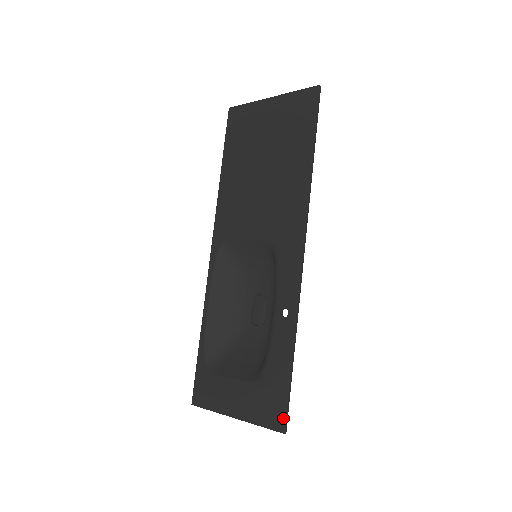
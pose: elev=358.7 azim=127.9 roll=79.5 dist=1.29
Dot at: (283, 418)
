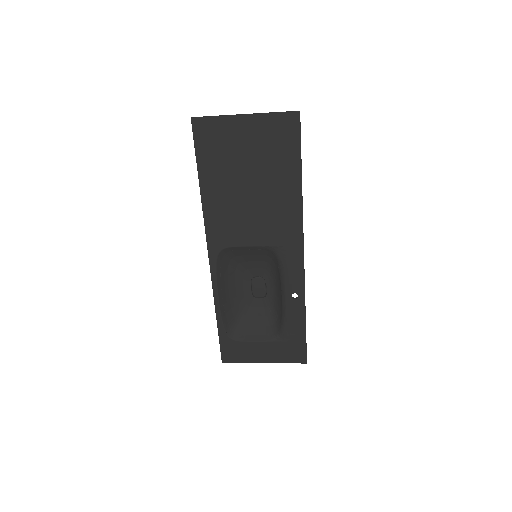
Dot at: (305, 356)
